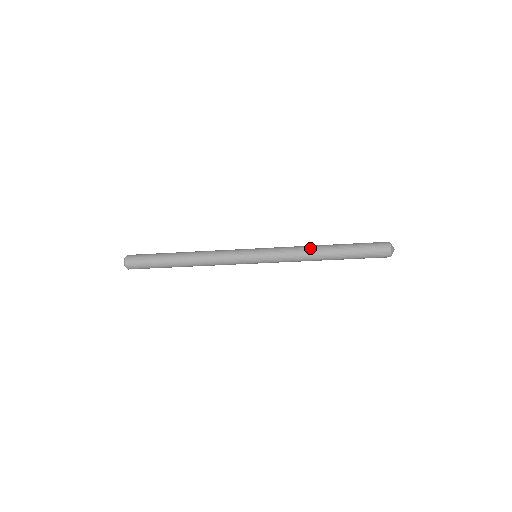
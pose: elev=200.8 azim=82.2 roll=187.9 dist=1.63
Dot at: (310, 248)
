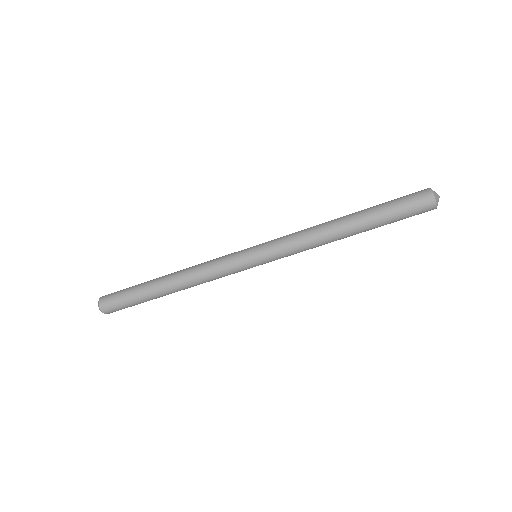
Dot at: (322, 226)
